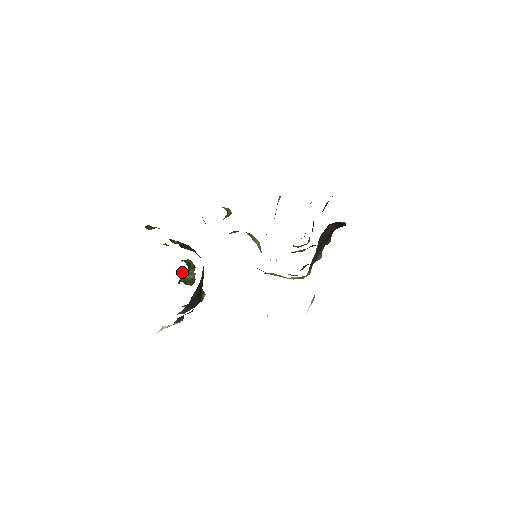
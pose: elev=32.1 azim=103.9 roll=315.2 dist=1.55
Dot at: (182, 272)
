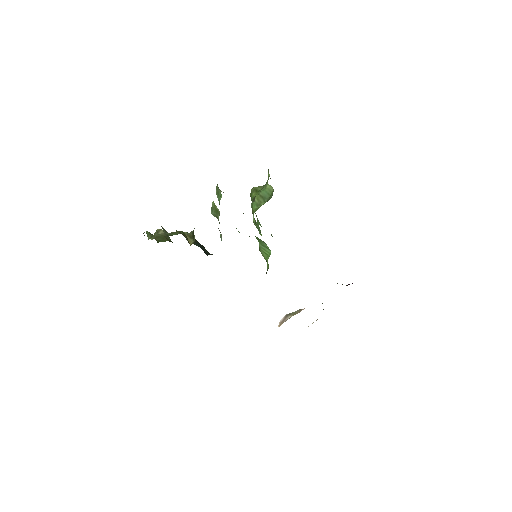
Dot at: occluded
